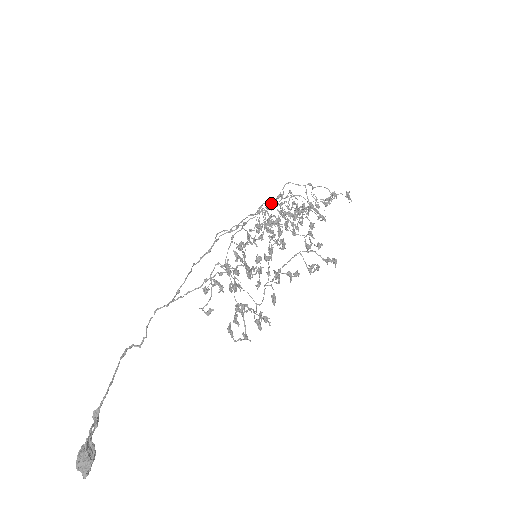
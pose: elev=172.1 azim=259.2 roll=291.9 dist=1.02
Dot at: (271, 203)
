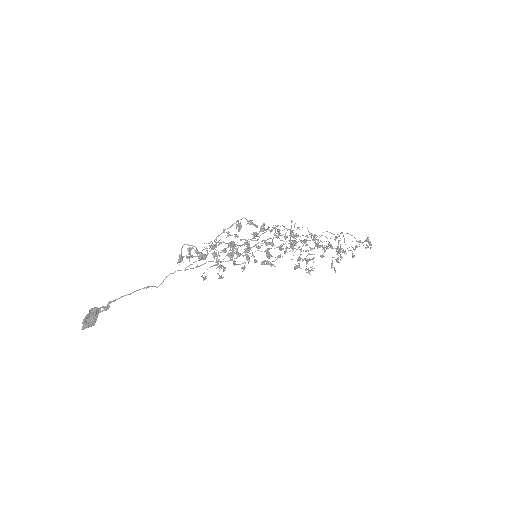
Dot at: (286, 228)
